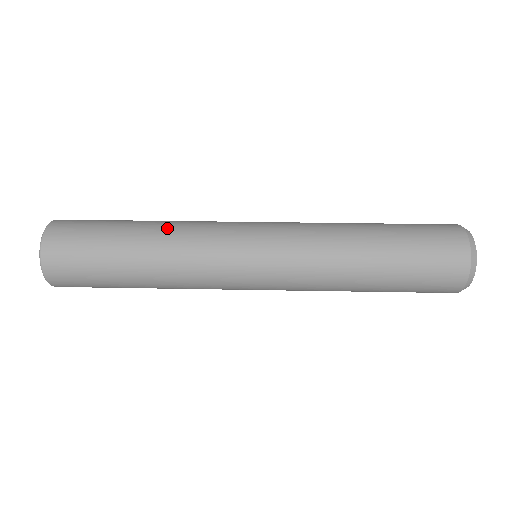
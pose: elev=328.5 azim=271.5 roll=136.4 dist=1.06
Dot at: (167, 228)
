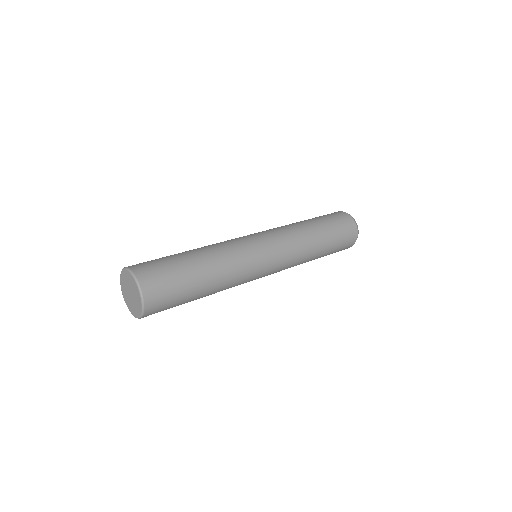
Dot at: (212, 250)
